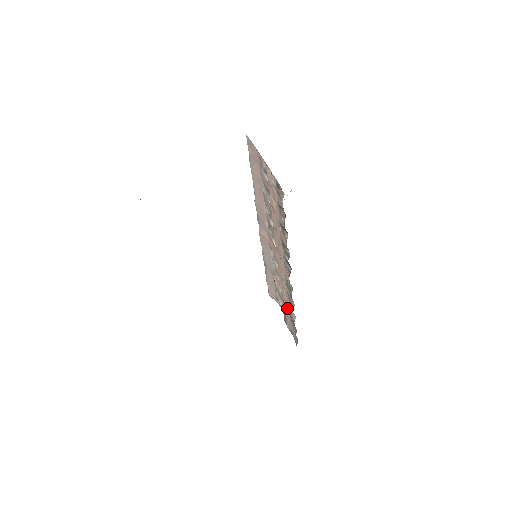
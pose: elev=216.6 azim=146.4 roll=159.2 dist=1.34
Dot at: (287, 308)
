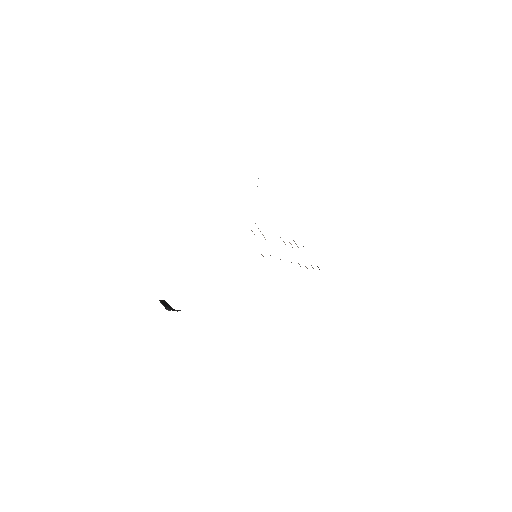
Dot at: occluded
